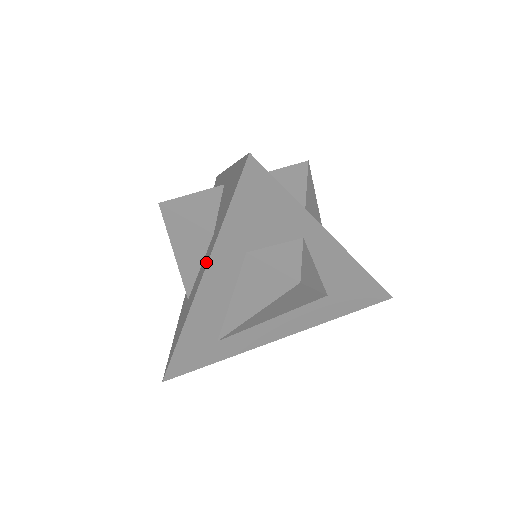
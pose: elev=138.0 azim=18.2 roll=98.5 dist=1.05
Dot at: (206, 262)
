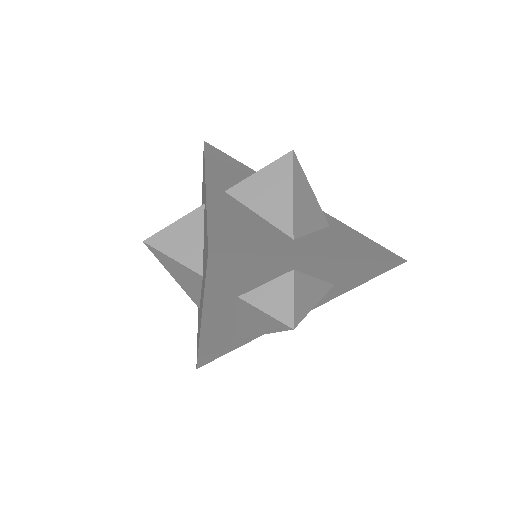
Dot at: (201, 309)
